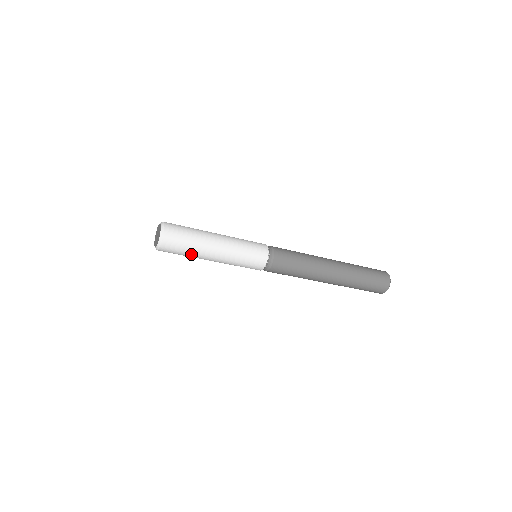
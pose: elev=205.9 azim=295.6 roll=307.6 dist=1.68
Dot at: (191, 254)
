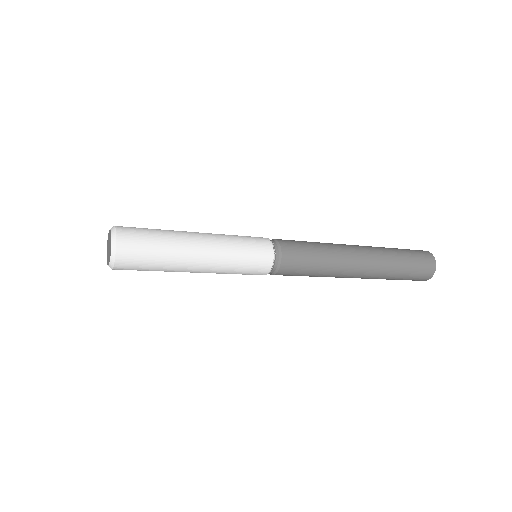
Dot at: (165, 256)
